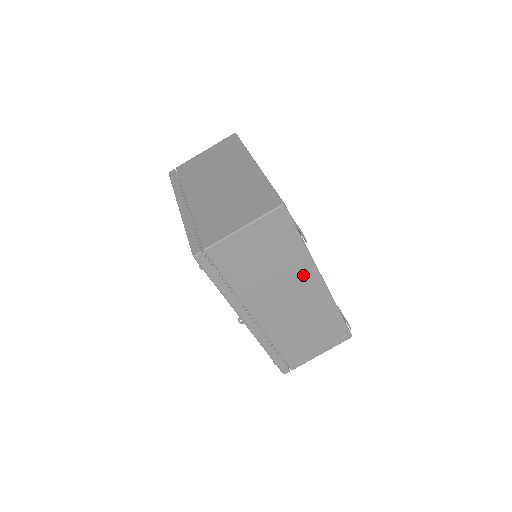
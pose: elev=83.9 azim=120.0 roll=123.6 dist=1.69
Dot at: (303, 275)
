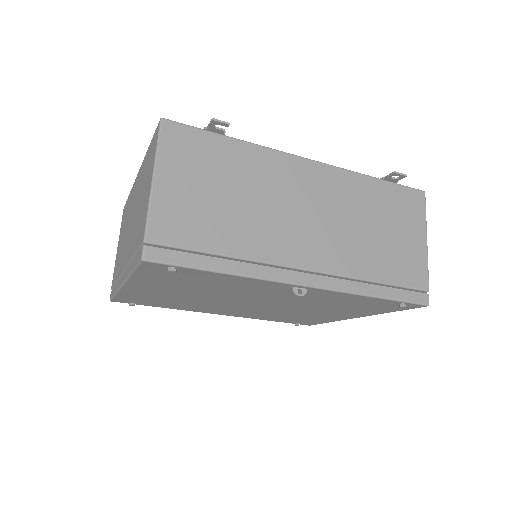
Dot at: (283, 172)
